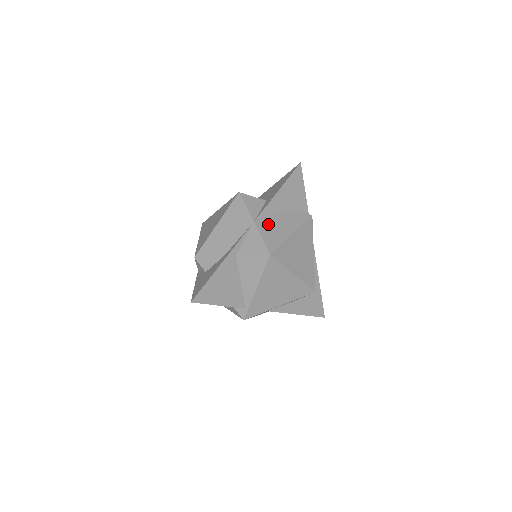
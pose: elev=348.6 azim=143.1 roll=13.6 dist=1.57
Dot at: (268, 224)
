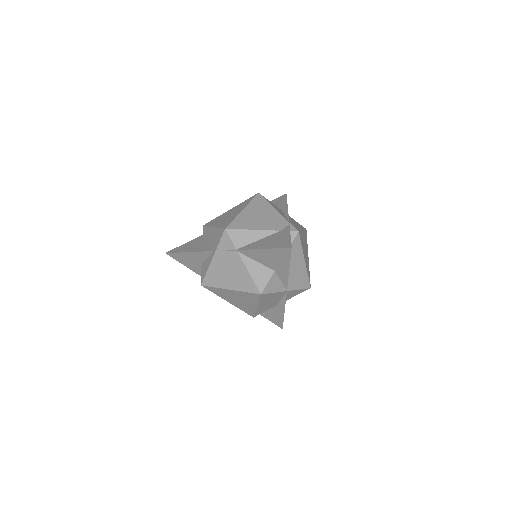
Dot at: (292, 279)
